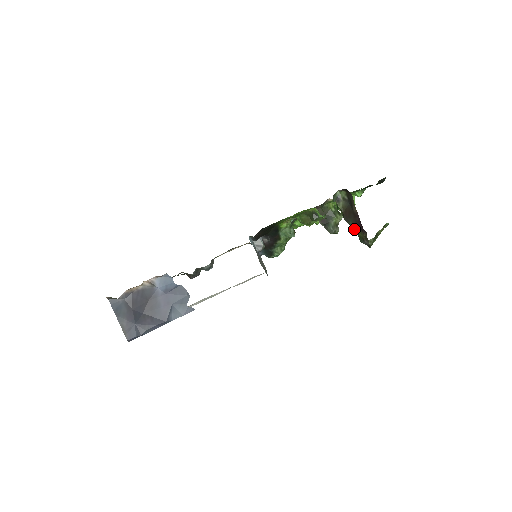
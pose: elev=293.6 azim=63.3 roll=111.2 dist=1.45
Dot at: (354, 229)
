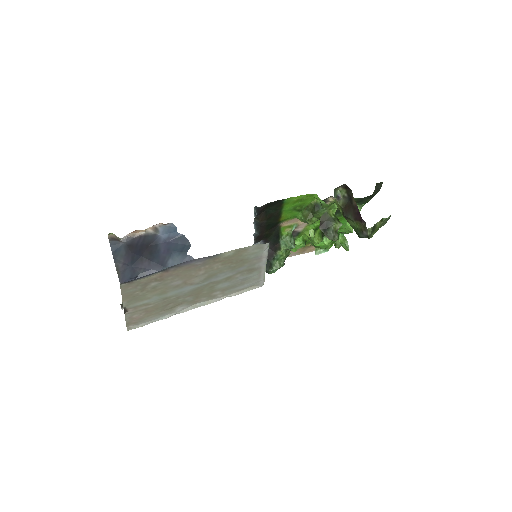
Dot at: (353, 224)
